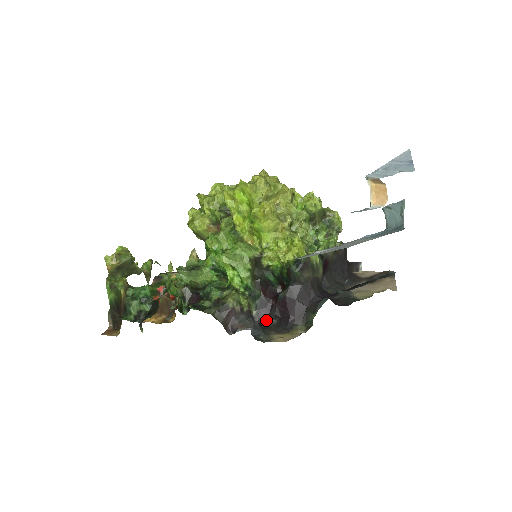
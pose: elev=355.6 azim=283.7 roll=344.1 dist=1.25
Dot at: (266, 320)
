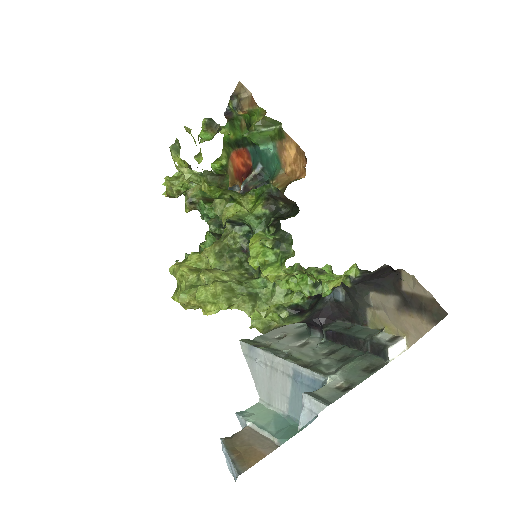
Dot at: occluded
